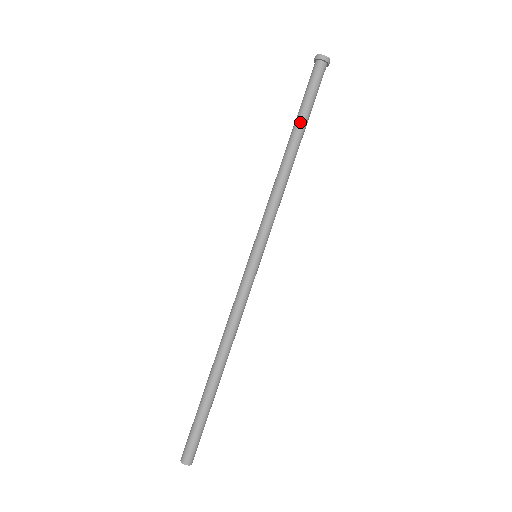
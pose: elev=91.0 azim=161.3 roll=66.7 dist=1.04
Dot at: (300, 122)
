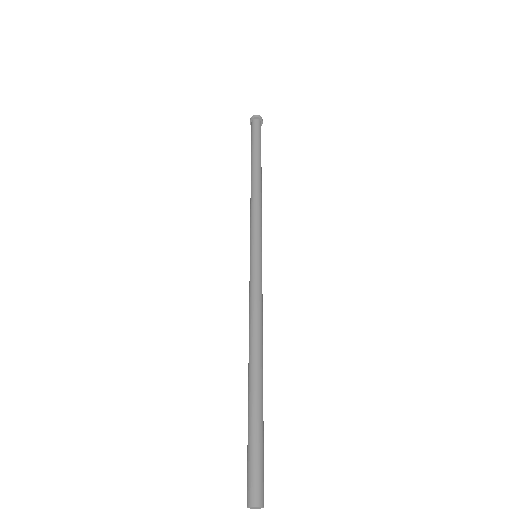
Dot at: (259, 155)
